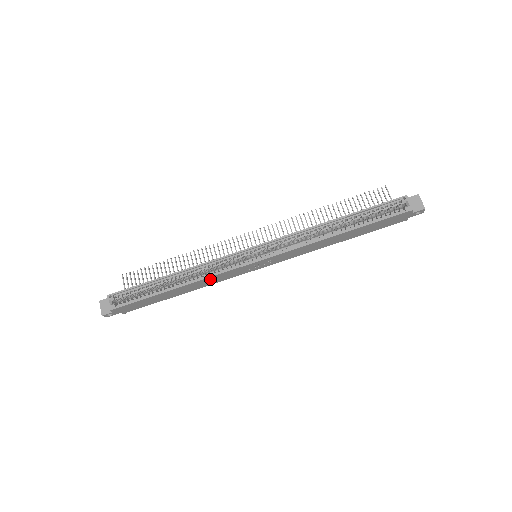
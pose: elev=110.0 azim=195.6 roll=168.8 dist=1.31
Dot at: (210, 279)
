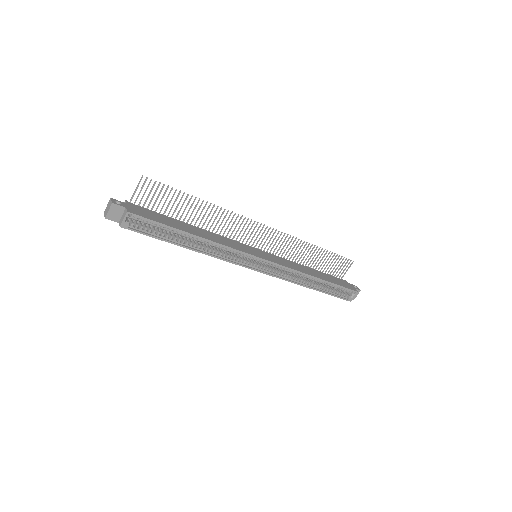
Dot at: (216, 255)
